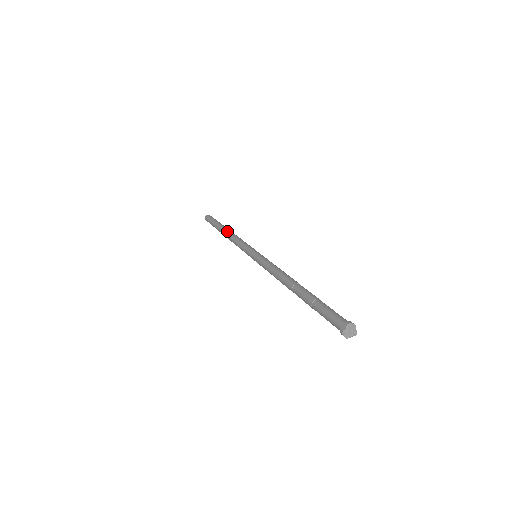
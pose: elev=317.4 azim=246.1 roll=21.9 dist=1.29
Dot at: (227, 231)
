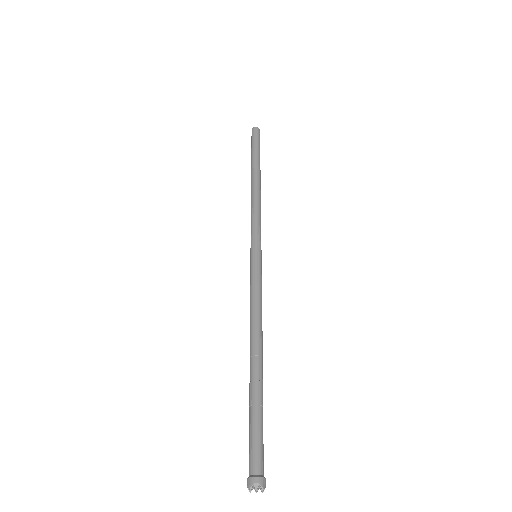
Dot at: (254, 182)
